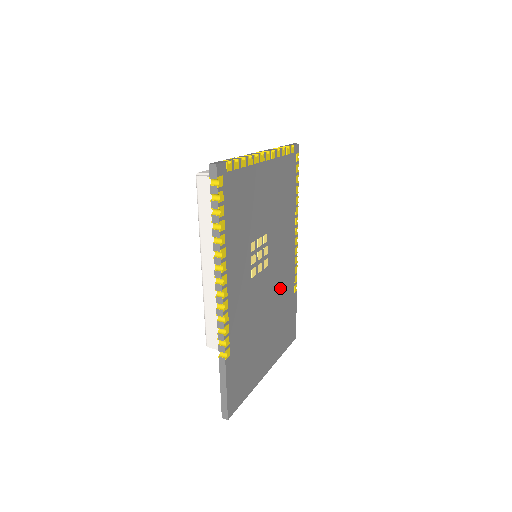
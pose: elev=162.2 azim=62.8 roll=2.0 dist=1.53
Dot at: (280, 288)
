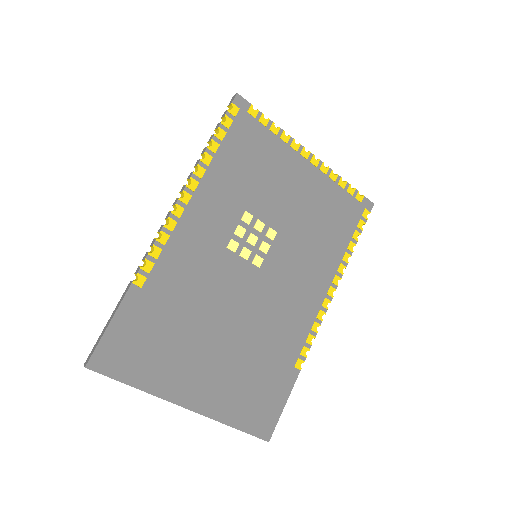
Dot at: (270, 325)
